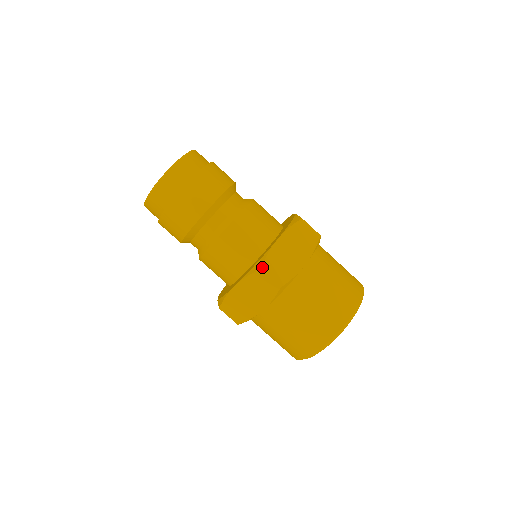
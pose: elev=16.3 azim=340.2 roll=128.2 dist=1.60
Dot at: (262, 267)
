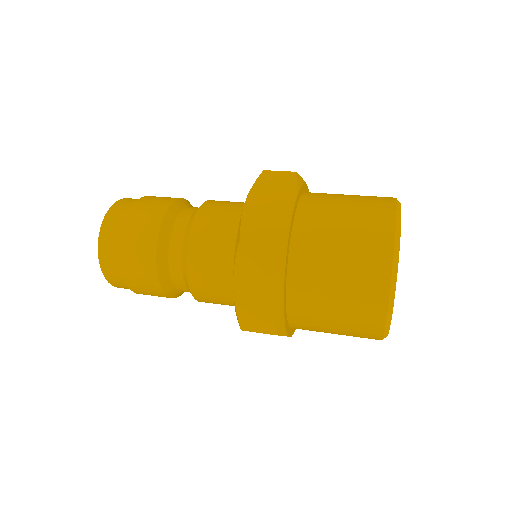
Dot at: (241, 327)
